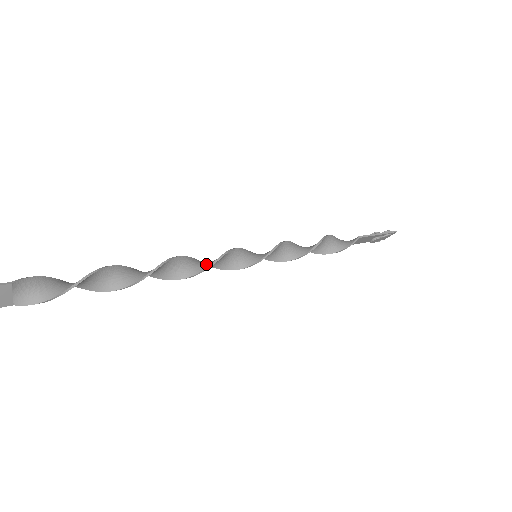
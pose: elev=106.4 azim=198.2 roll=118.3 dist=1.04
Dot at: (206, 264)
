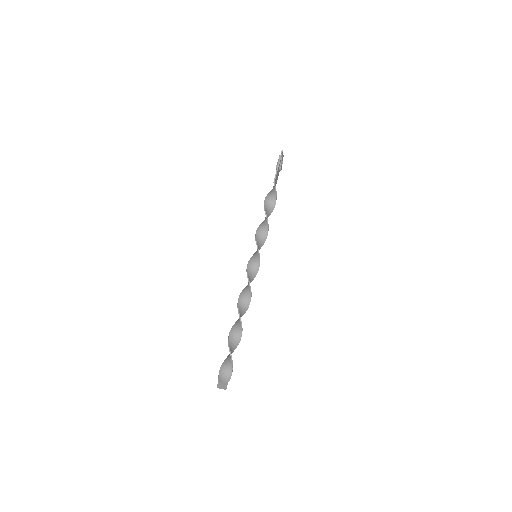
Dot at: (248, 288)
